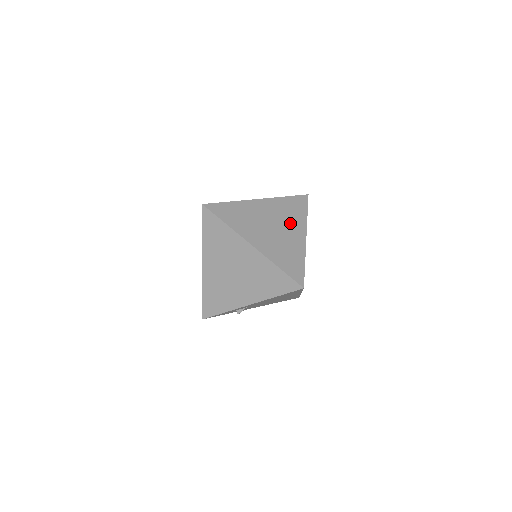
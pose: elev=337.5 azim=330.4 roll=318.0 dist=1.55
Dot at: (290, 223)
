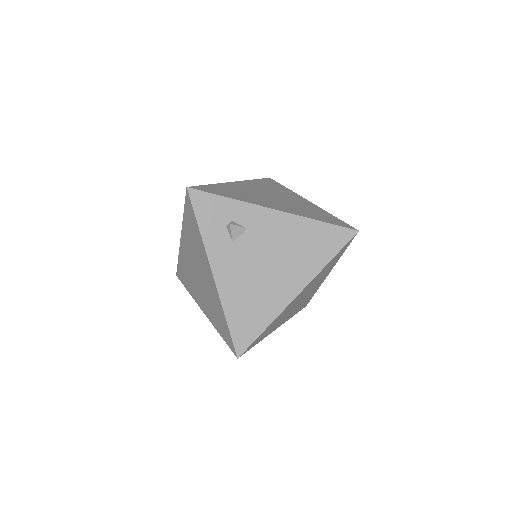
Dot at: occluded
